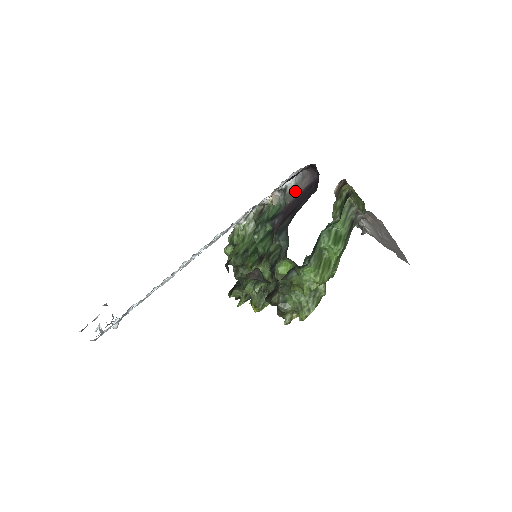
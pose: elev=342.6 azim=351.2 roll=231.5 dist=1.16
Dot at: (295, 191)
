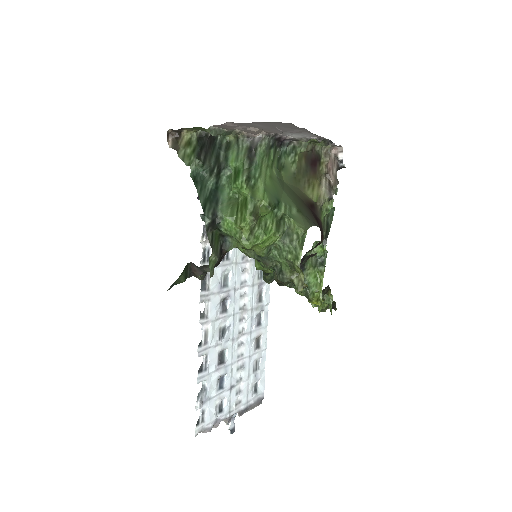
Dot at: occluded
